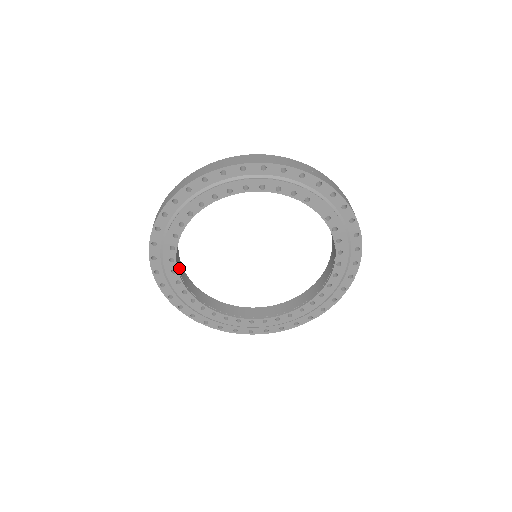
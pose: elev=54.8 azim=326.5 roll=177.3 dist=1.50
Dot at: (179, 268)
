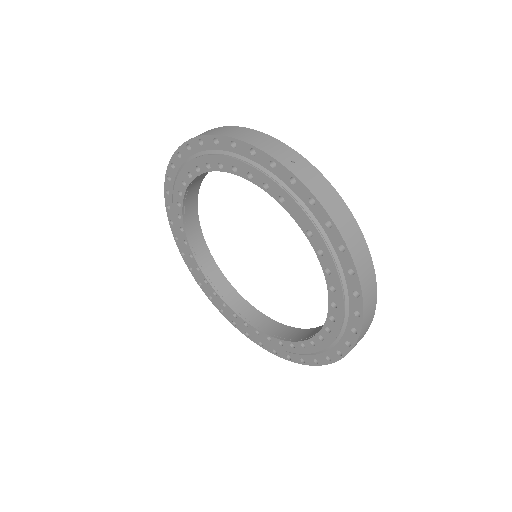
Dot at: (194, 241)
